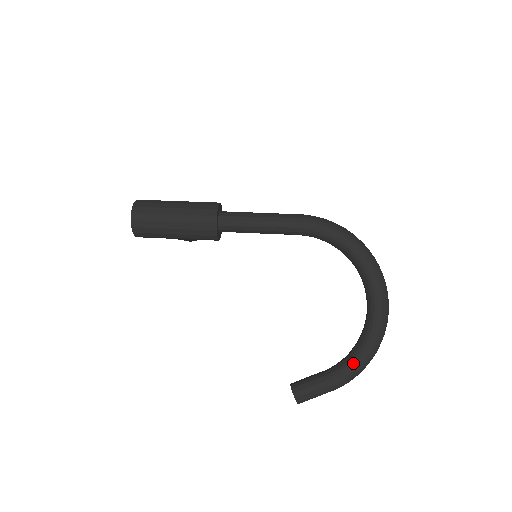
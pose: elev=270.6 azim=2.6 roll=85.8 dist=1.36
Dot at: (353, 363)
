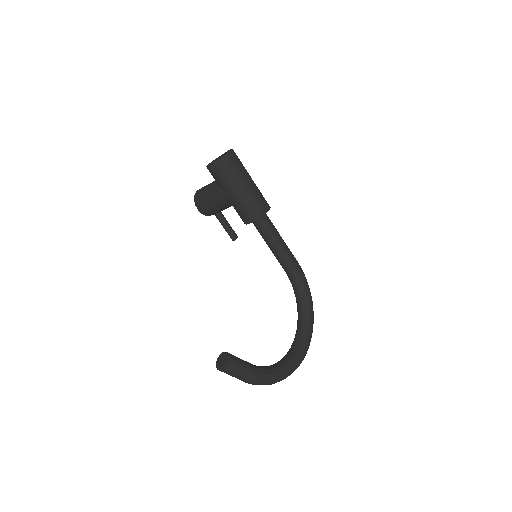
Dot at: (273, 372)
